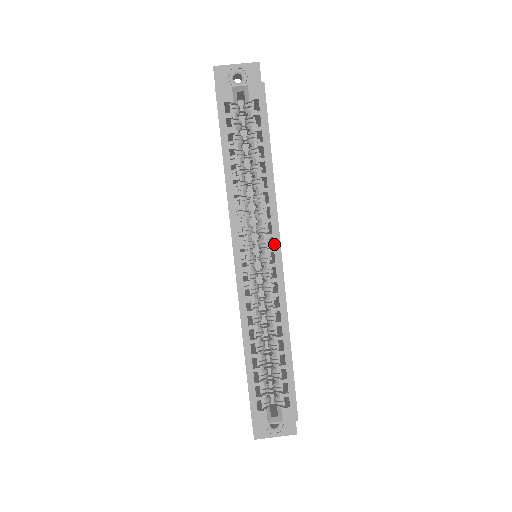
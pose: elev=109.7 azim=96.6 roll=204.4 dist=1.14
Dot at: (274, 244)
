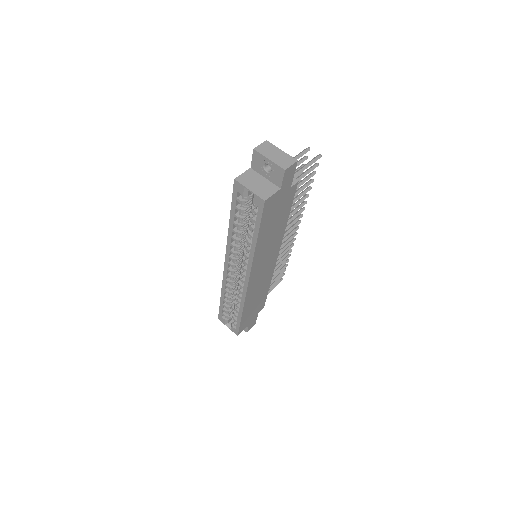
Dot at: (246, 275)
